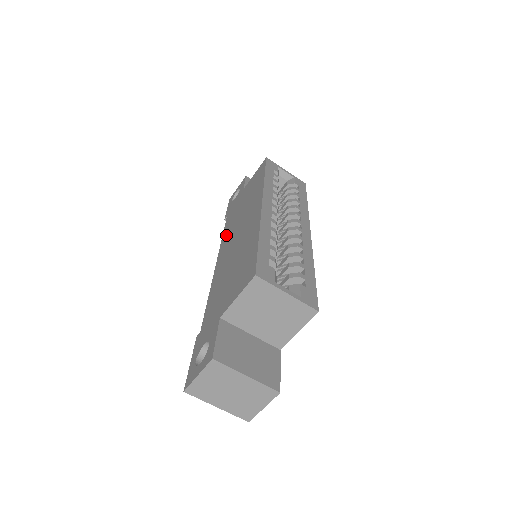
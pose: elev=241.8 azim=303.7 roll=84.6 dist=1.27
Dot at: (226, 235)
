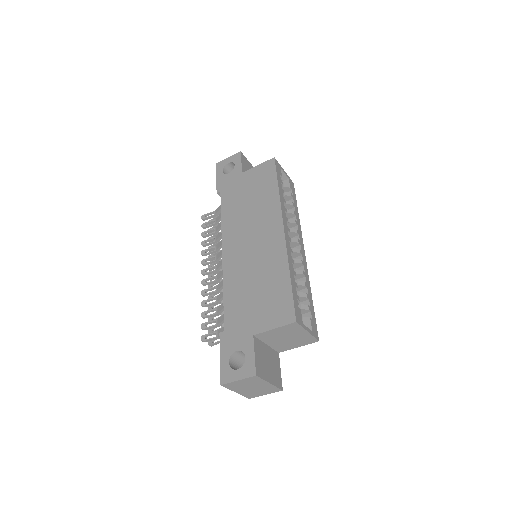
Dot at: (229, 224)
